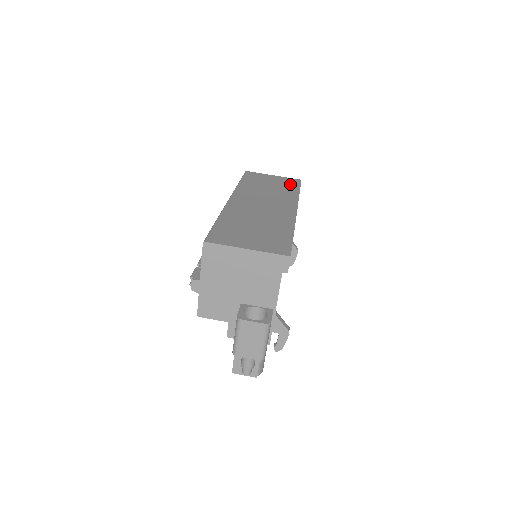
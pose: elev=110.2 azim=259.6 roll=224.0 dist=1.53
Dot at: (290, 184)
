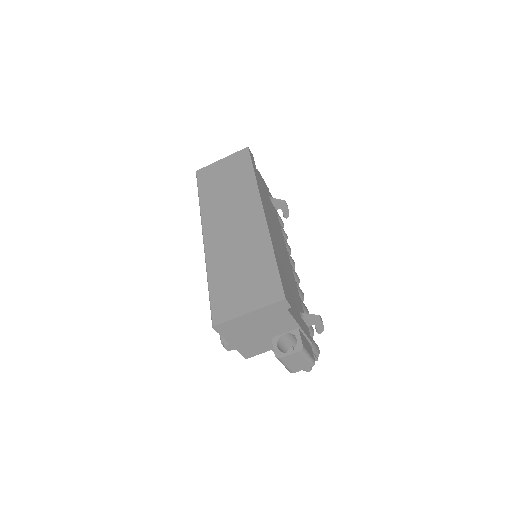
Dot at: (241, 165)
